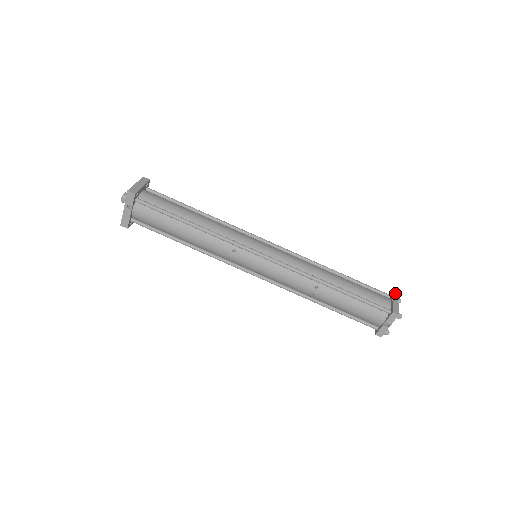
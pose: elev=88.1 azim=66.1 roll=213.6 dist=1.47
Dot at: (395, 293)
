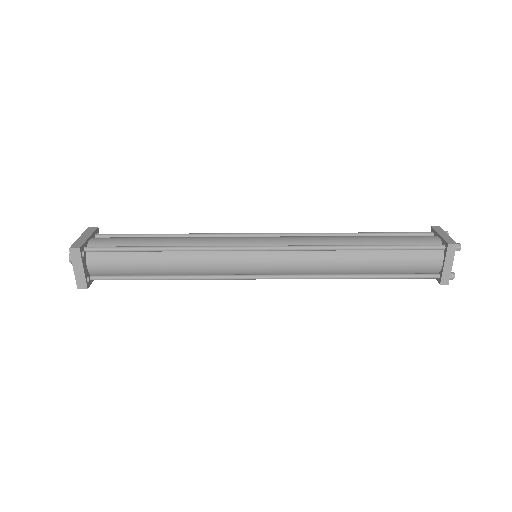
Dot at: (452, 247)
